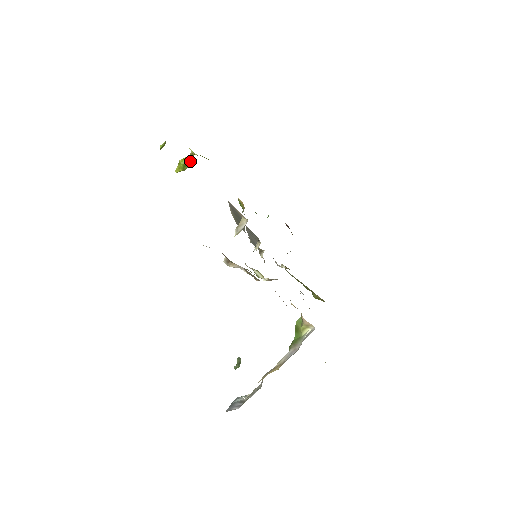
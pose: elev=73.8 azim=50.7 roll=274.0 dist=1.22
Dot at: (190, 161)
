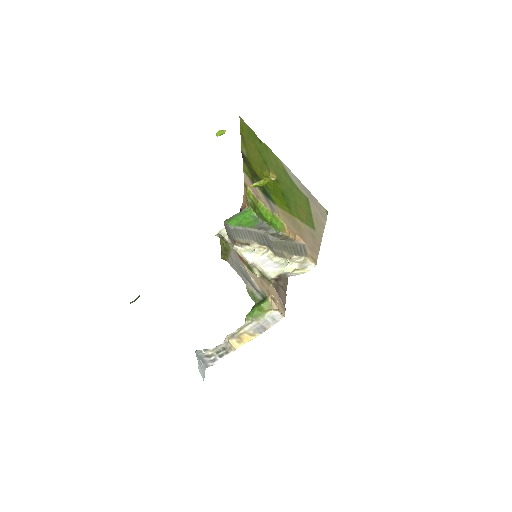
Dot at: occluded
